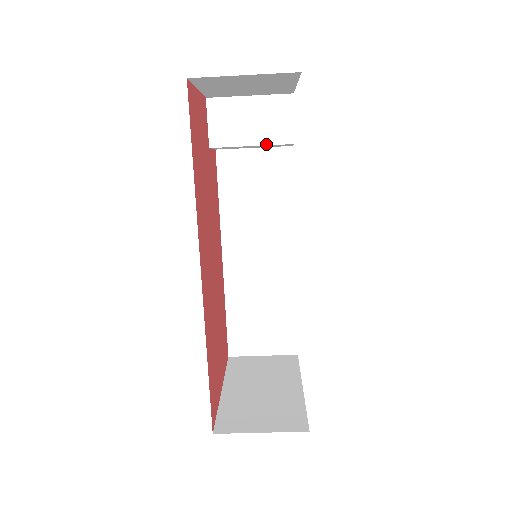
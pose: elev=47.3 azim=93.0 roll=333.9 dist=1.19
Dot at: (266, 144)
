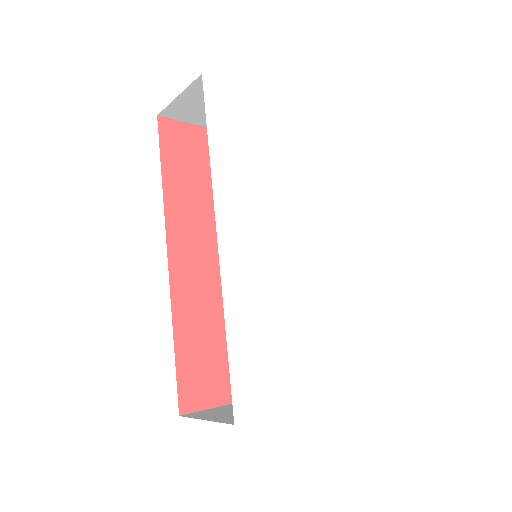
Dot at: occluded
